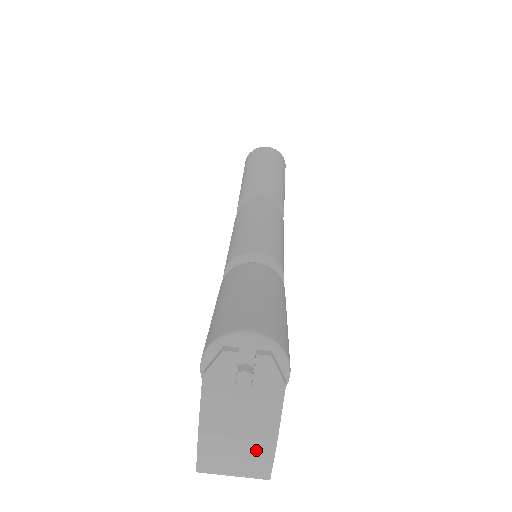
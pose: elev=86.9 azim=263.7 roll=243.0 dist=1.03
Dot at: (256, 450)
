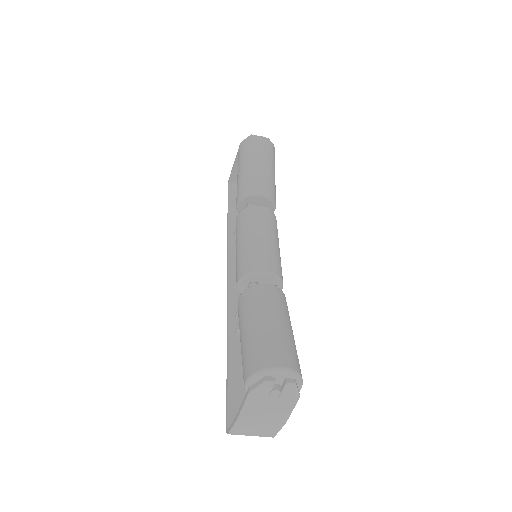
Dot at: (271, 426)
